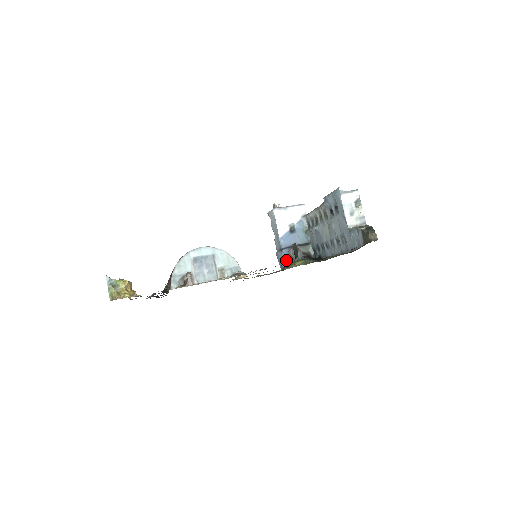
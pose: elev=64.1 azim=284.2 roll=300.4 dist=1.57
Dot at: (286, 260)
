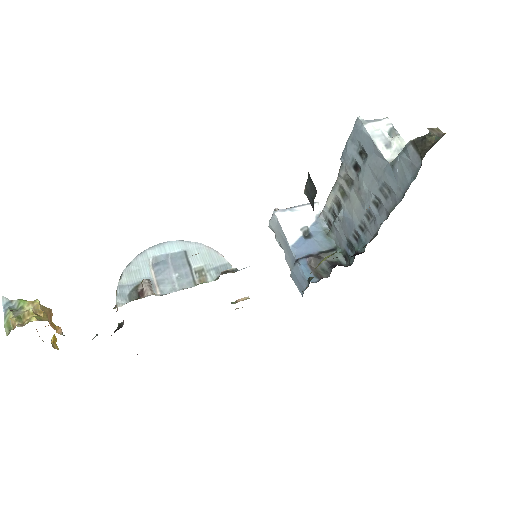
Dot at: (306, 274)
